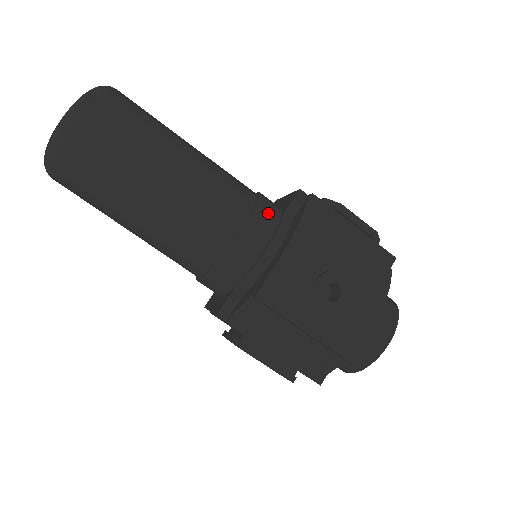
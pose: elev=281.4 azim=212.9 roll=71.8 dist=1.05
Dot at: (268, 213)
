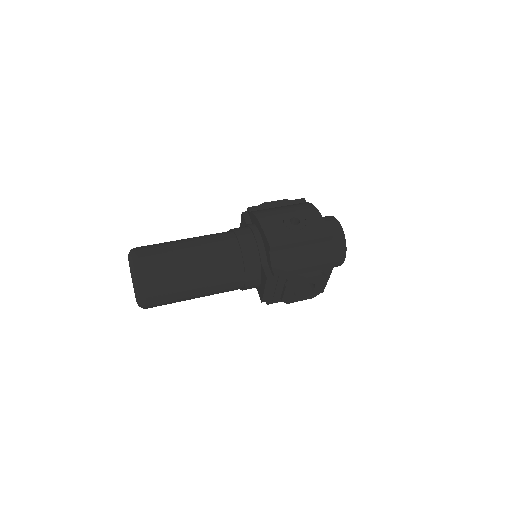
Dot at: (241, 228)
